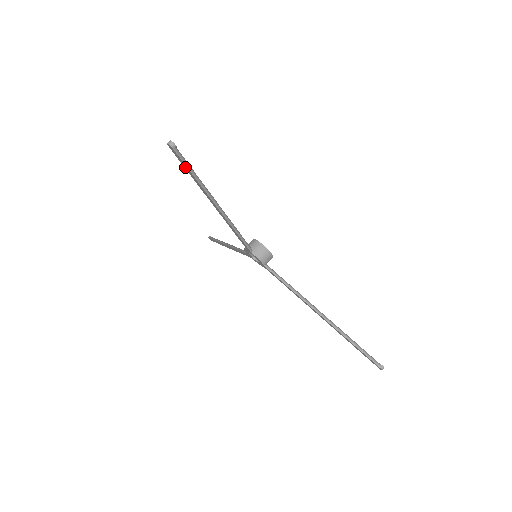
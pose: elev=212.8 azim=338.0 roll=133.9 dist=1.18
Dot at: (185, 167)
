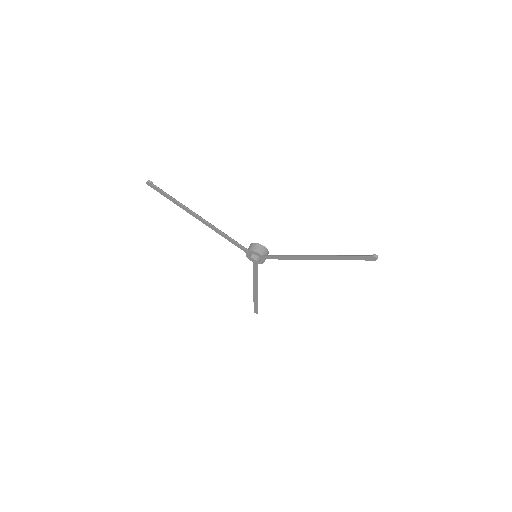
Dot at: (164, 195)
